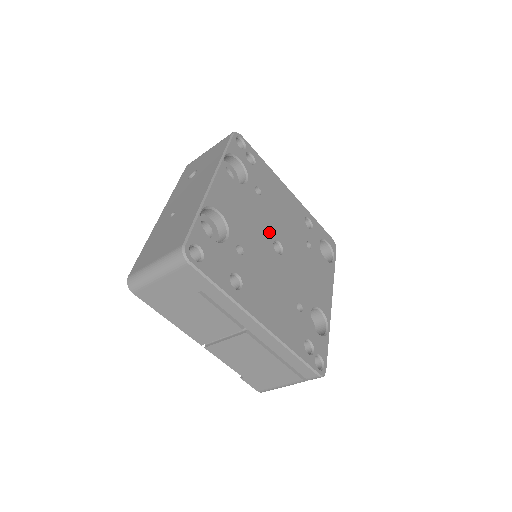
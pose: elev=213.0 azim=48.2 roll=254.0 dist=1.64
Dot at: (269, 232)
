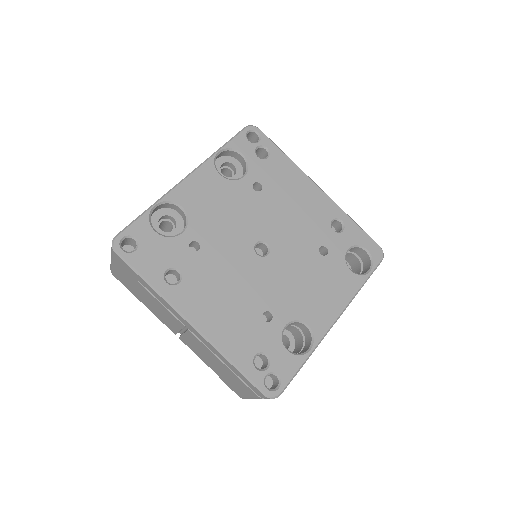
Dot at: (254, 231)
